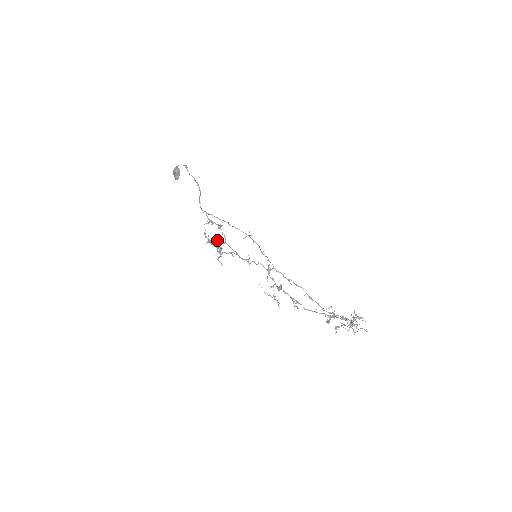
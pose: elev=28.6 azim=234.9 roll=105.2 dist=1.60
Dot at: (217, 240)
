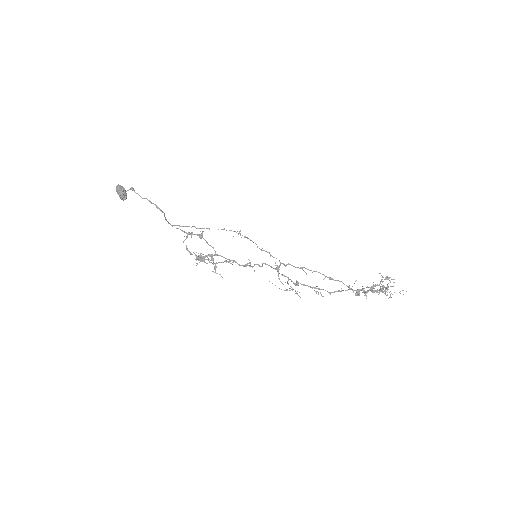
Dot at: (206, 255)
